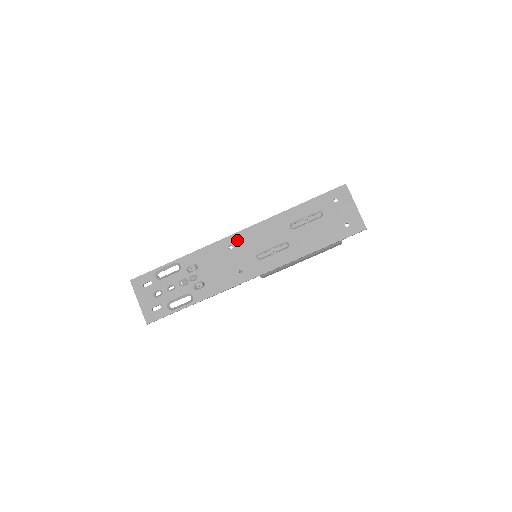
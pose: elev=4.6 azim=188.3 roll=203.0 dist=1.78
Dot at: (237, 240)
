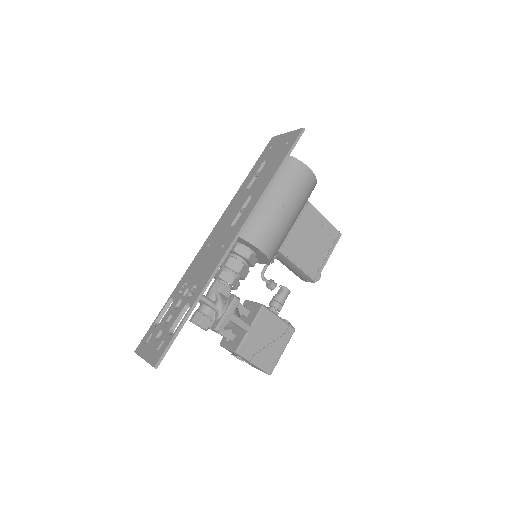
Dot at: (212, 237)
